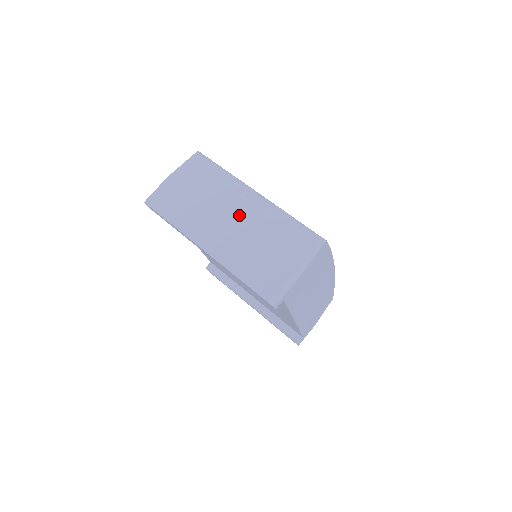
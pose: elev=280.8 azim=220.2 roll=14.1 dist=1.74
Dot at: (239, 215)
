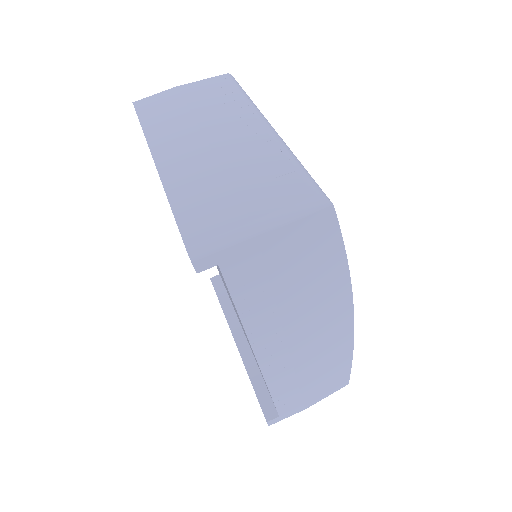
Dot at: (228, 138)
